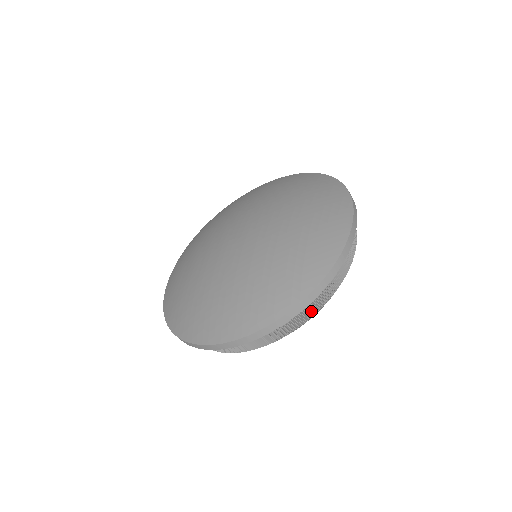
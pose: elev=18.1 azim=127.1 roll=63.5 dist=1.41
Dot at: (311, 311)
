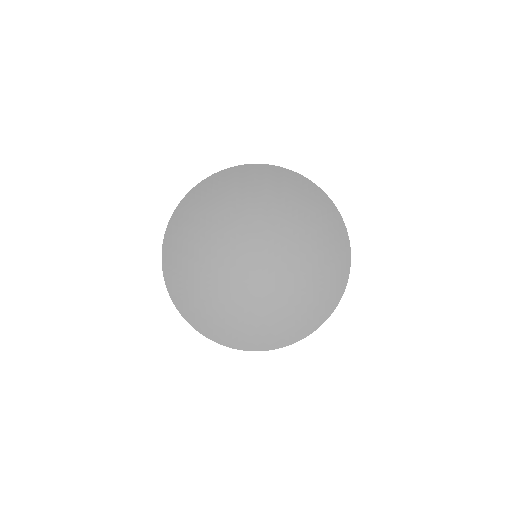
Dot at: occluded
